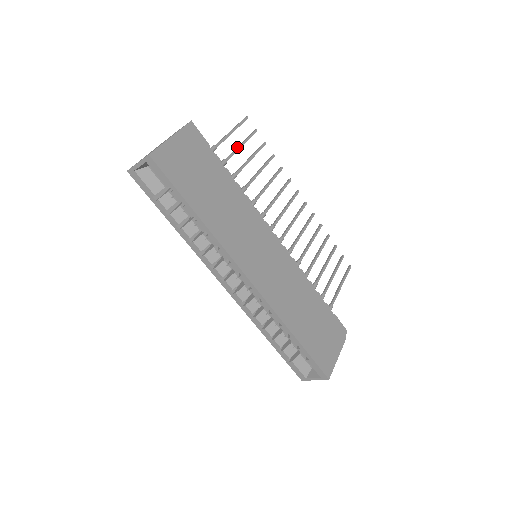
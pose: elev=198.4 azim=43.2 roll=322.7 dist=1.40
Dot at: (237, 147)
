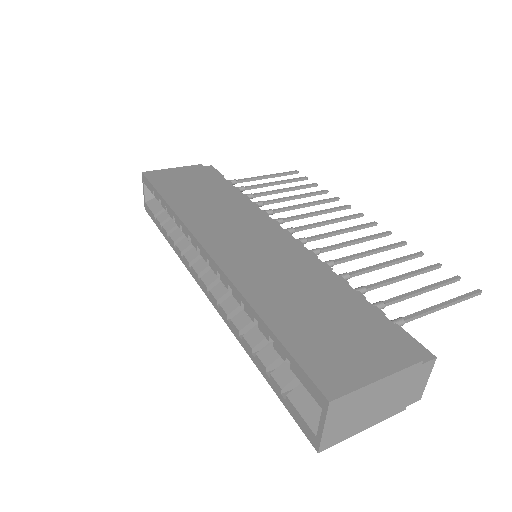
Dot at: (267, 183)
